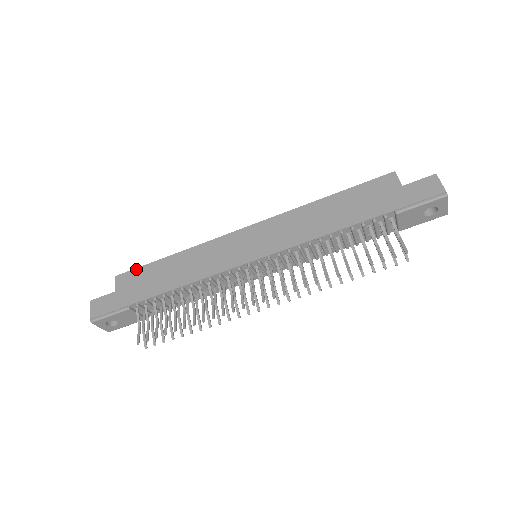
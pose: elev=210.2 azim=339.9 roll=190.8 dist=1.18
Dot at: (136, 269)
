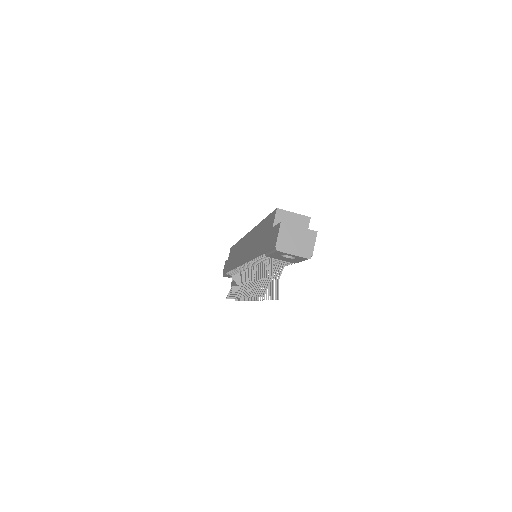
Dot at: occluded
